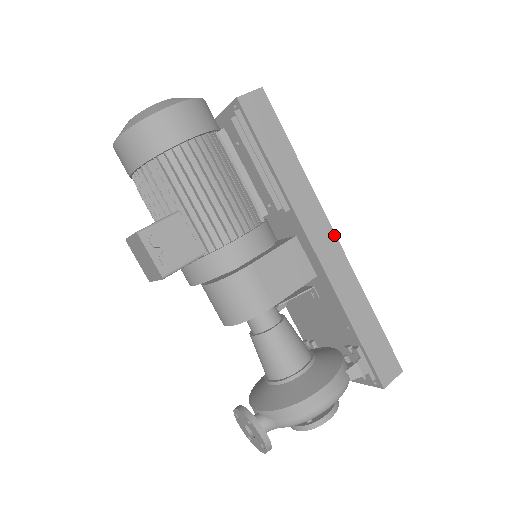
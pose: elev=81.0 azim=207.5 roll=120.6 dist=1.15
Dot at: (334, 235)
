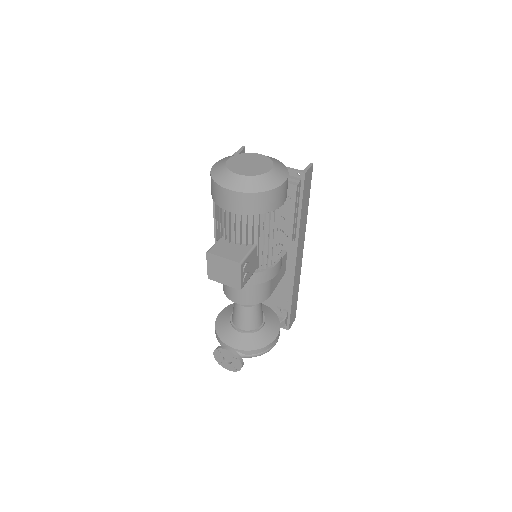
Dot at: occluded
